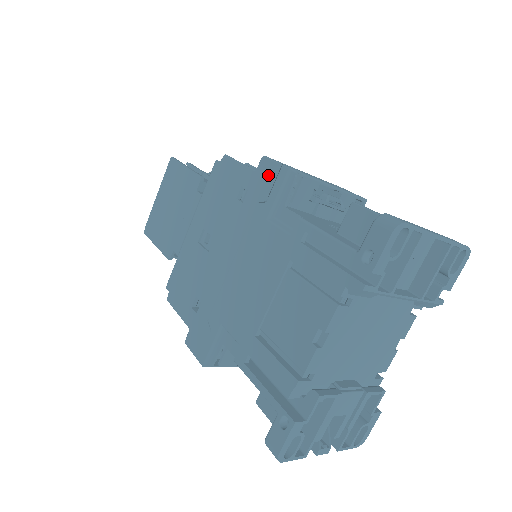
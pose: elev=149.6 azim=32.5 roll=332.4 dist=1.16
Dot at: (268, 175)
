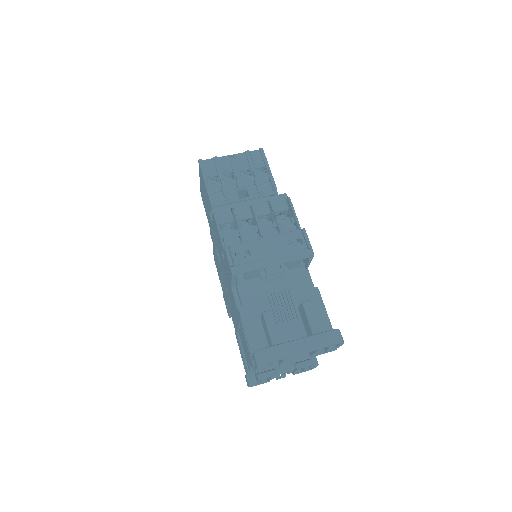
Dot at: (227, 263)
